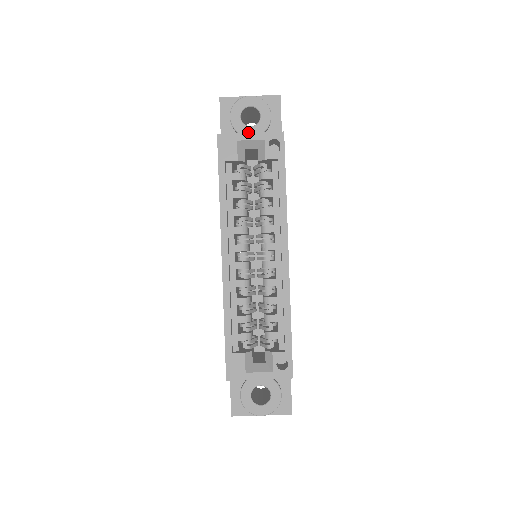
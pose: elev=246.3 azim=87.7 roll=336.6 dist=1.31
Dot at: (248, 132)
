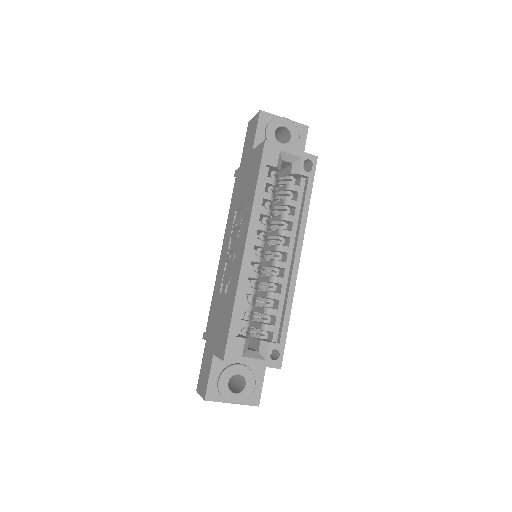
Dot at: occluded
